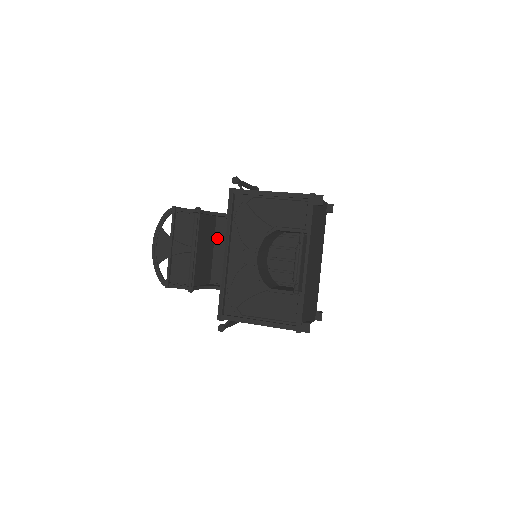
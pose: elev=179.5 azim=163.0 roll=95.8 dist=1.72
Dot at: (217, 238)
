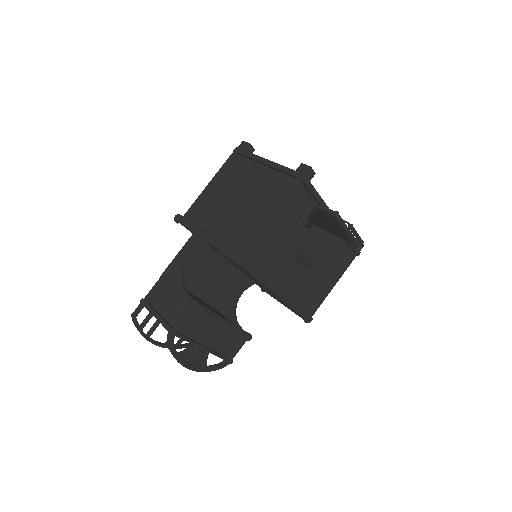
Dot at: (185, 285)
